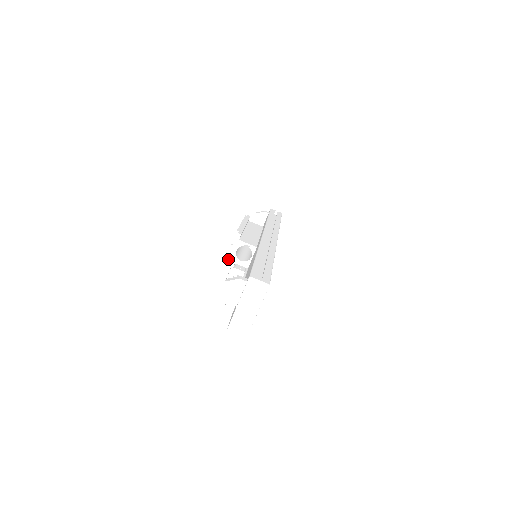
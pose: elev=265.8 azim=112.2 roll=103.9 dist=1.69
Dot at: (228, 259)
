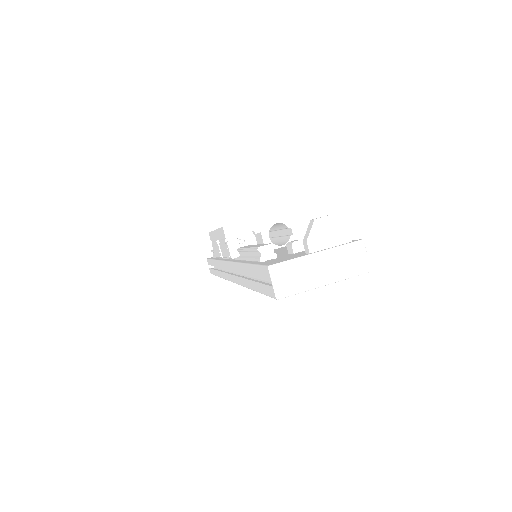
Dot at: (260, 221)
